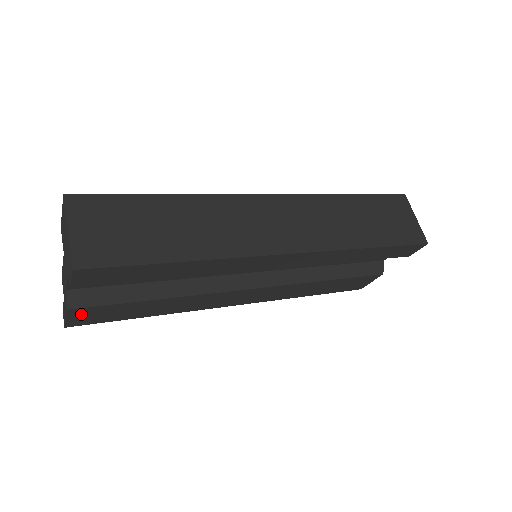
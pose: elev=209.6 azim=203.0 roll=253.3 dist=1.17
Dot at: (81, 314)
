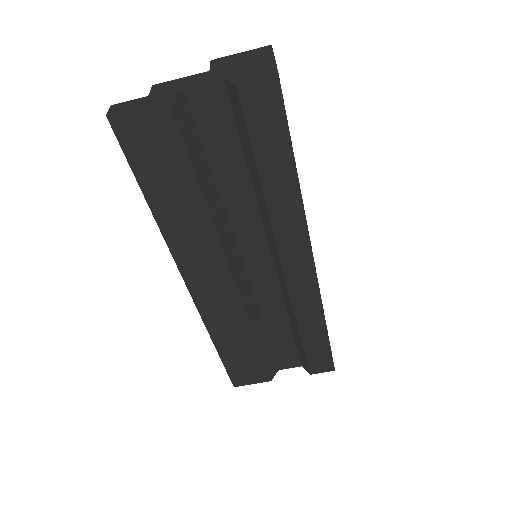
Dot at: (153, 121)
